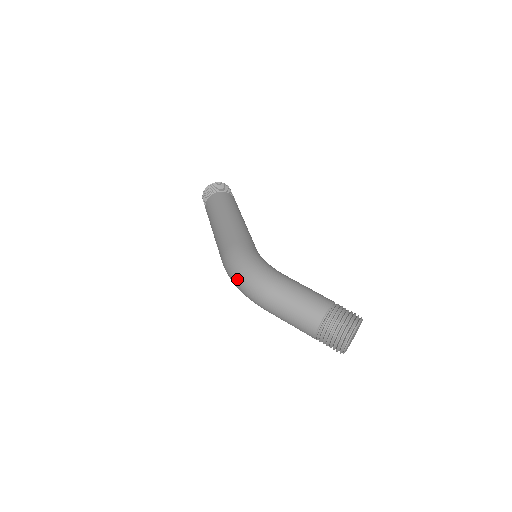
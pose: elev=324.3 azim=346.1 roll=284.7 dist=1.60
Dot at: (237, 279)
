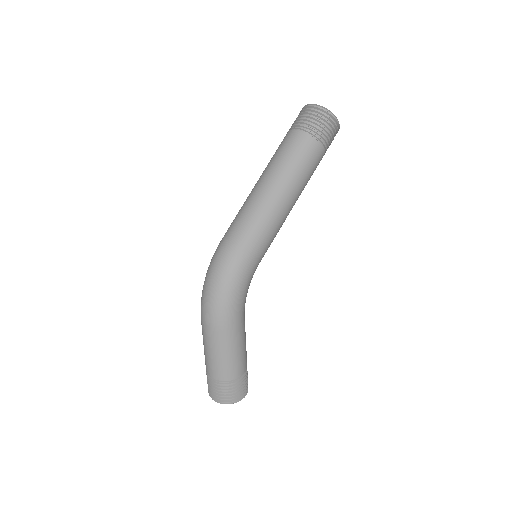
Dot at: (209, 284)
